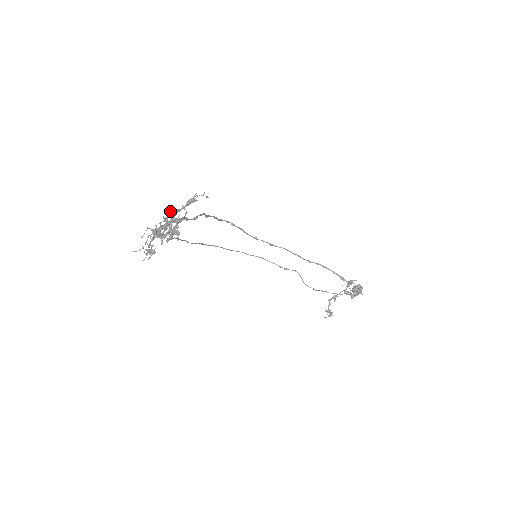
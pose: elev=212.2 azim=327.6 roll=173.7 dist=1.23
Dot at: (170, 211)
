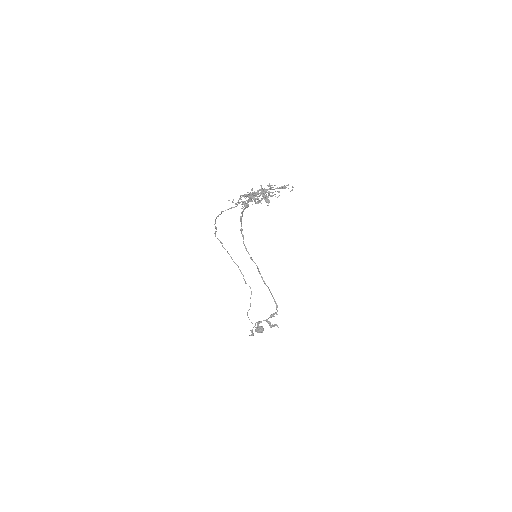
Dot at: occluded
